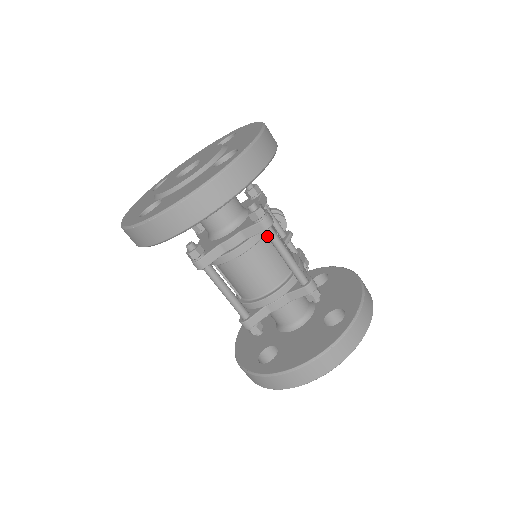
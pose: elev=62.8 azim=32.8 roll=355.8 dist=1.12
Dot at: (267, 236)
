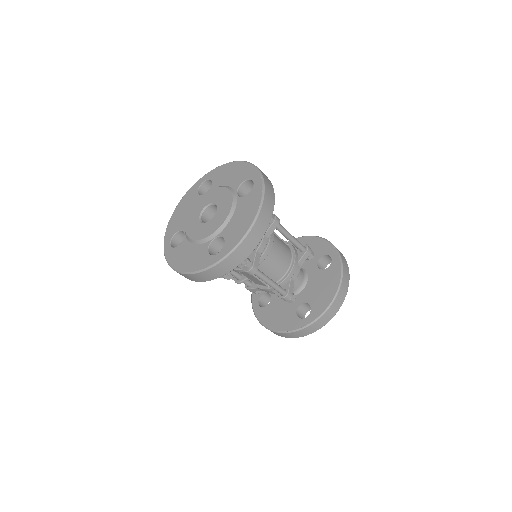
Dot at: (278, 229)
